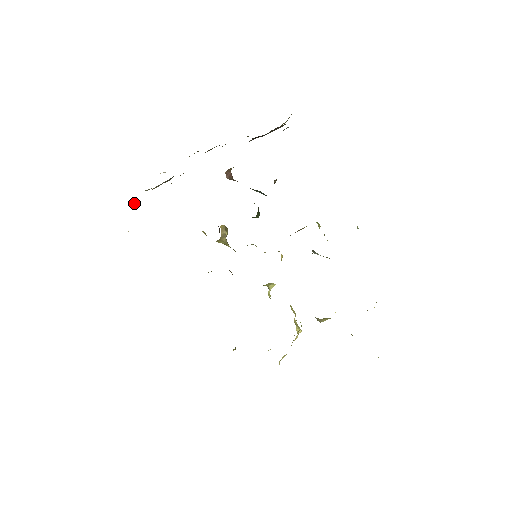
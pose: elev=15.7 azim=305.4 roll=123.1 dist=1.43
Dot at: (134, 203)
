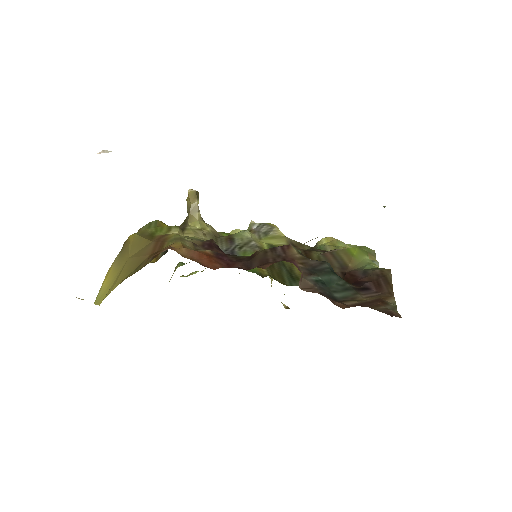
Dot at: occluded
